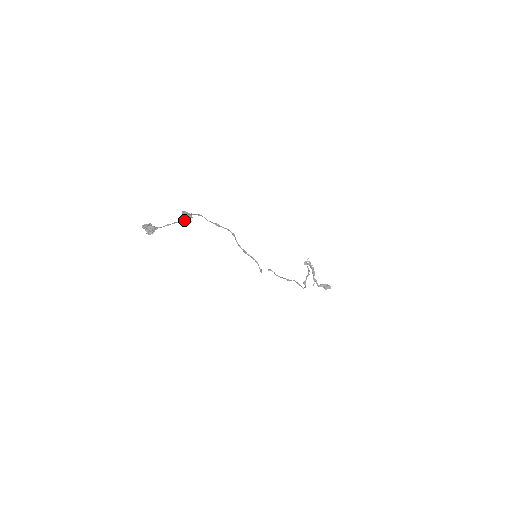
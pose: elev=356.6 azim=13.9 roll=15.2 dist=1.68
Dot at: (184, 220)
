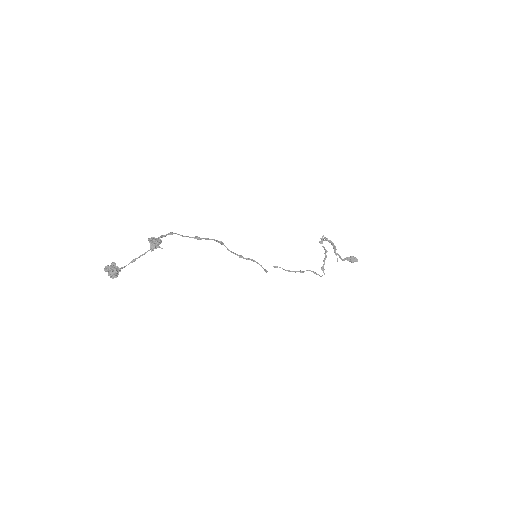
Dot at: (151, 251)
